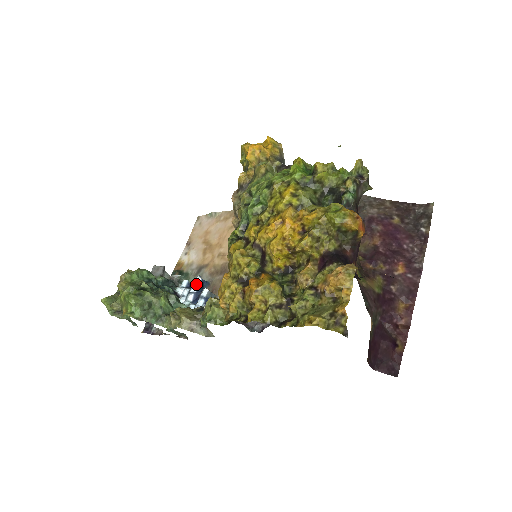
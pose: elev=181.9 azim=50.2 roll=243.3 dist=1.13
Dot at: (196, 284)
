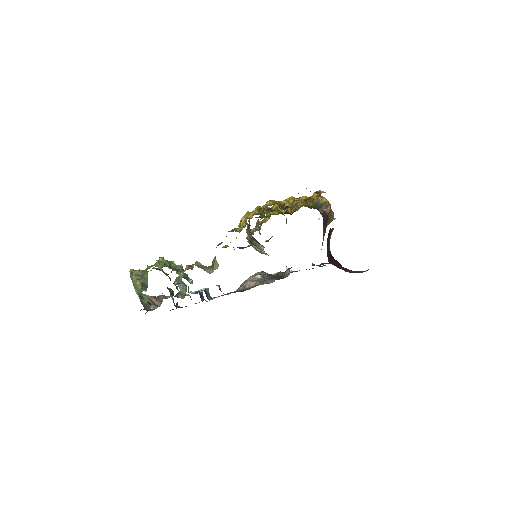
Dot at: occluded
